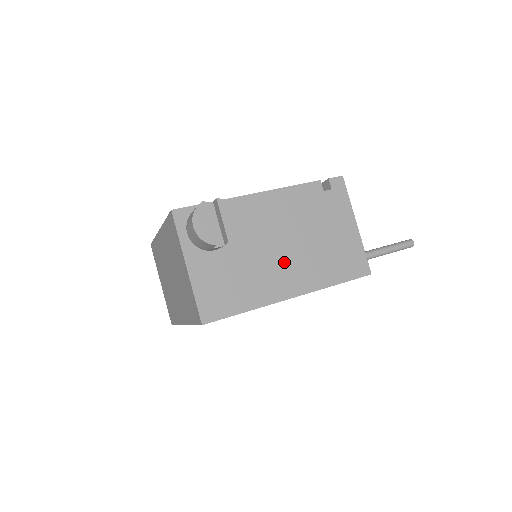
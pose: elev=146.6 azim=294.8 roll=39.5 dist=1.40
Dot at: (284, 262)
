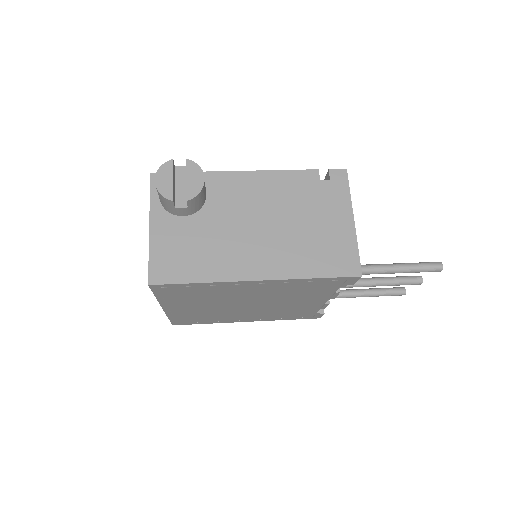
Dot at: (256, 242)
